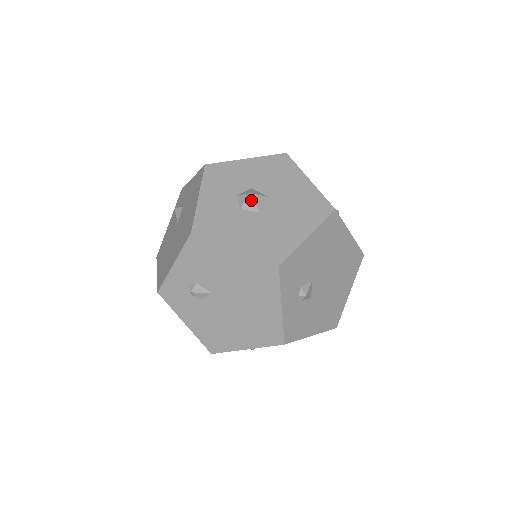
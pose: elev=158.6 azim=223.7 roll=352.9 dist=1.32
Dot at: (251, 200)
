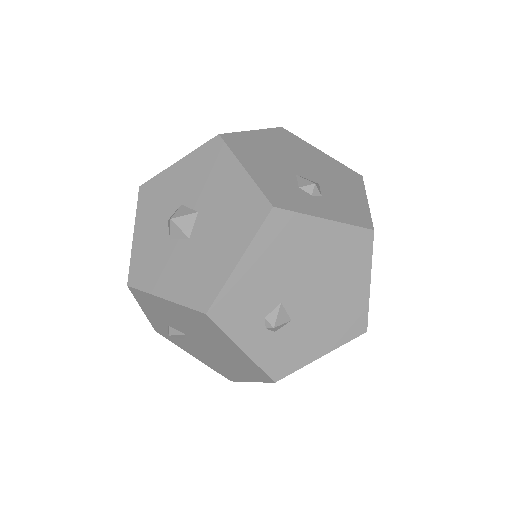
Dot at: (175, 227)
